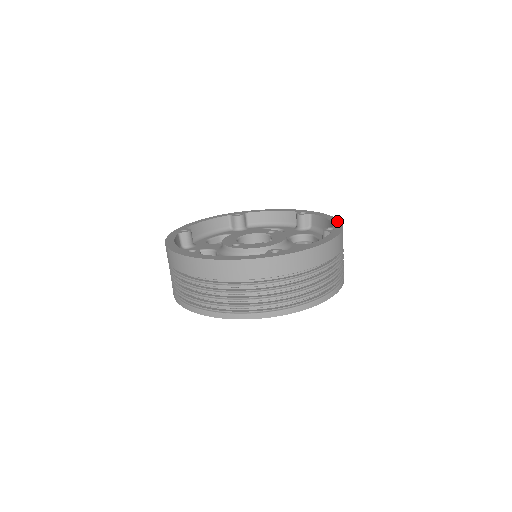
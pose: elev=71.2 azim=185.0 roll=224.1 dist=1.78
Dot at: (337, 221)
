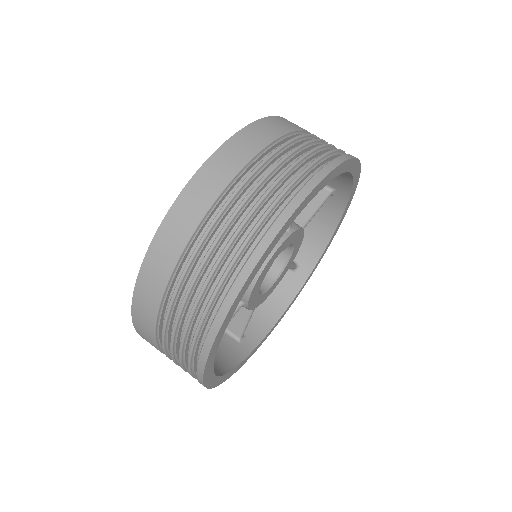
Dot at: occluded
